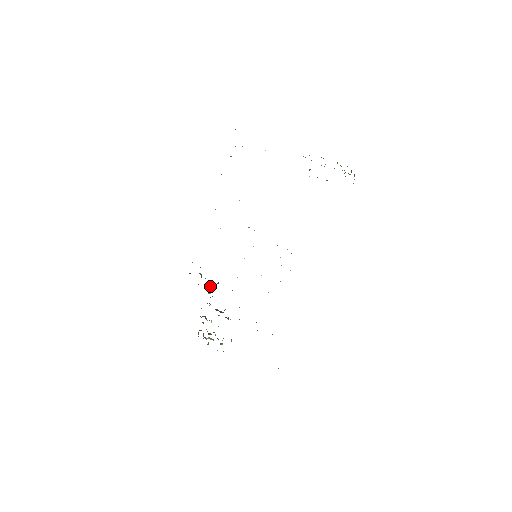
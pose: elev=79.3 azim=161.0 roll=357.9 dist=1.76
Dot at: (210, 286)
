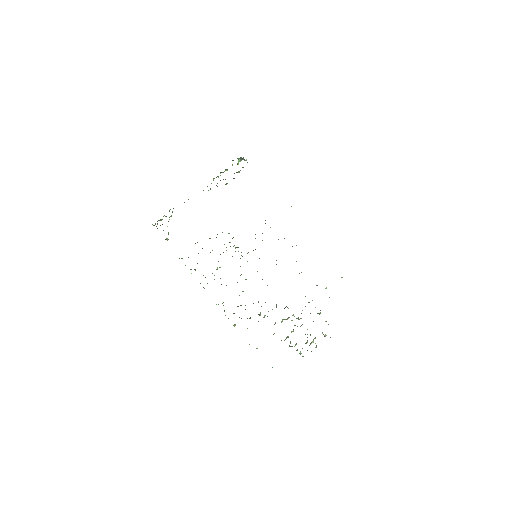
Dot at: occluded
